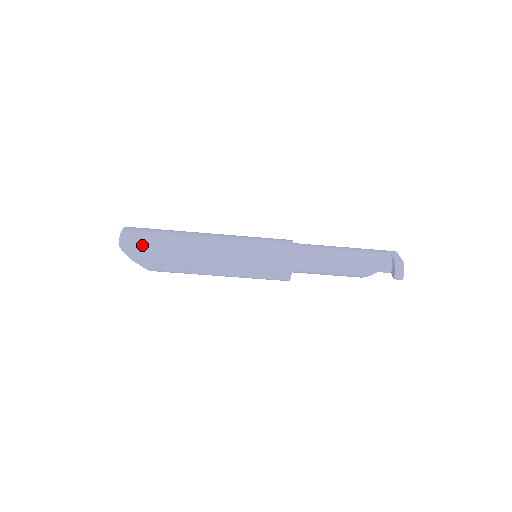
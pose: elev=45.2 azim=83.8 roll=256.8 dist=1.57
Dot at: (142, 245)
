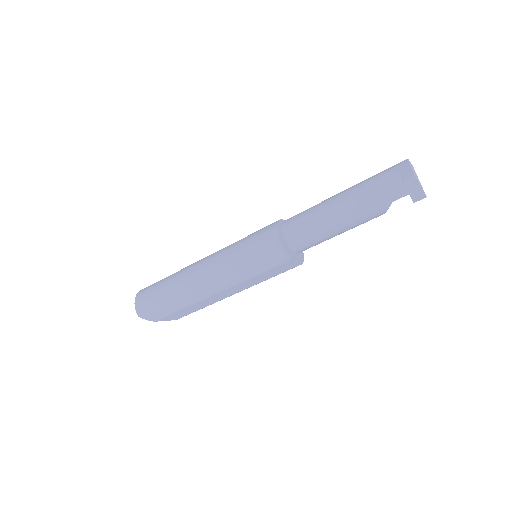
Dot at: (152, 306)
